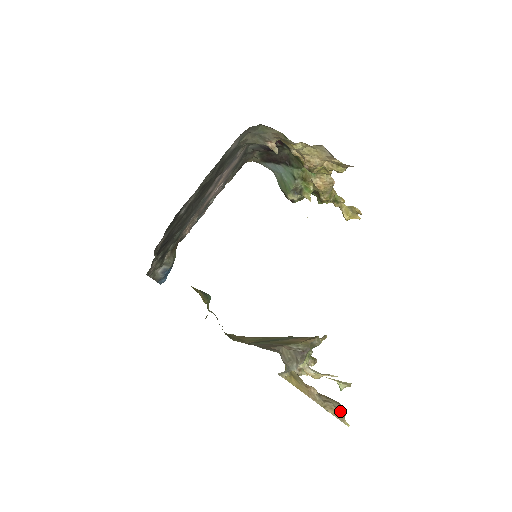
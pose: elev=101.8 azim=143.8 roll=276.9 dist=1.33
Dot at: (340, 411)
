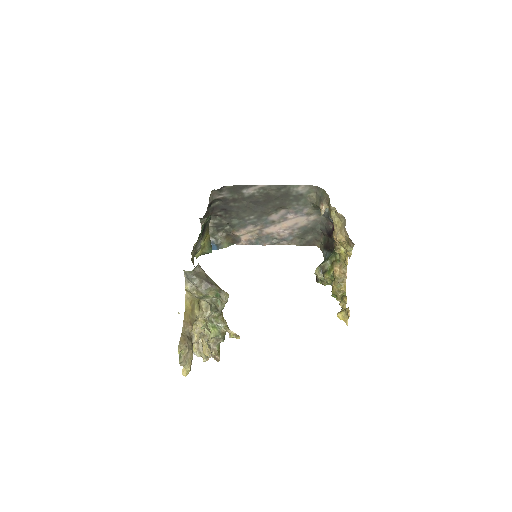
Dot at: (186, 346)
